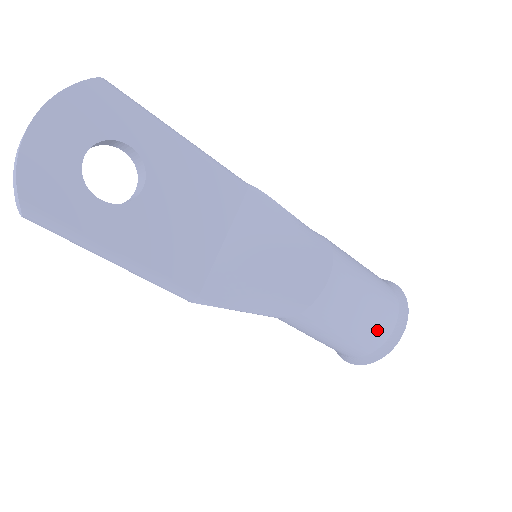
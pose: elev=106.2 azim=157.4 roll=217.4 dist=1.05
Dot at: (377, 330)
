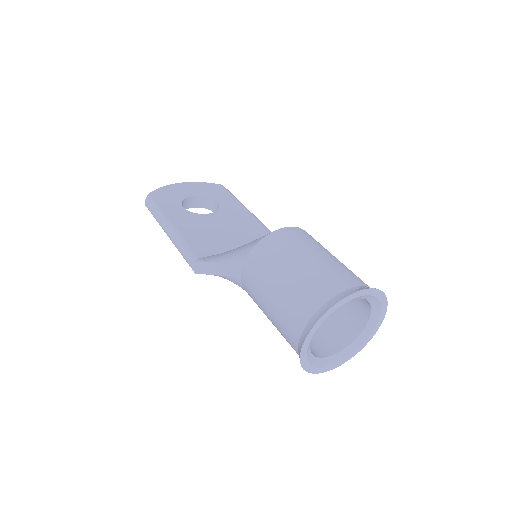
Dot at: (322, 282)
